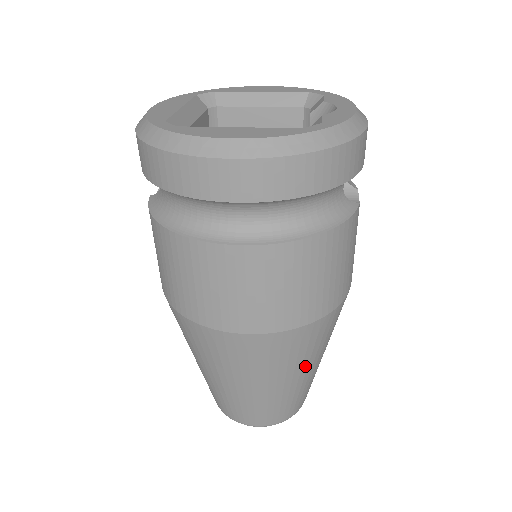
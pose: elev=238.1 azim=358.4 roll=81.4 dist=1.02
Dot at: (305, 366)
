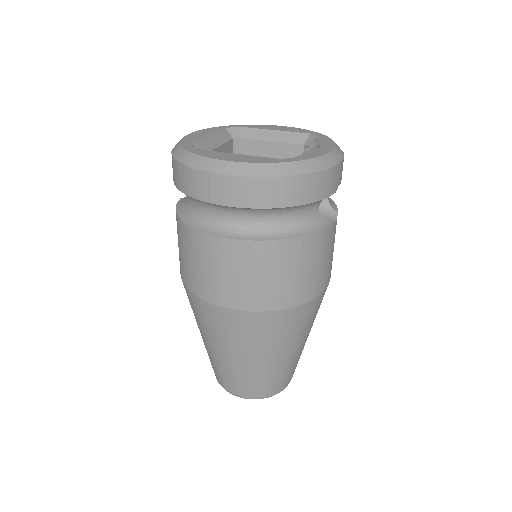
Dot at: (281, 348)
